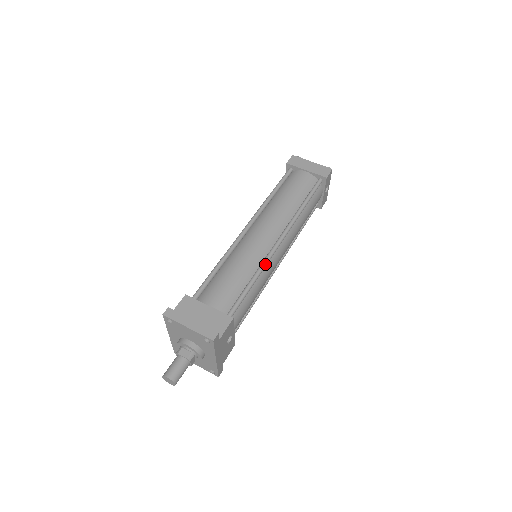
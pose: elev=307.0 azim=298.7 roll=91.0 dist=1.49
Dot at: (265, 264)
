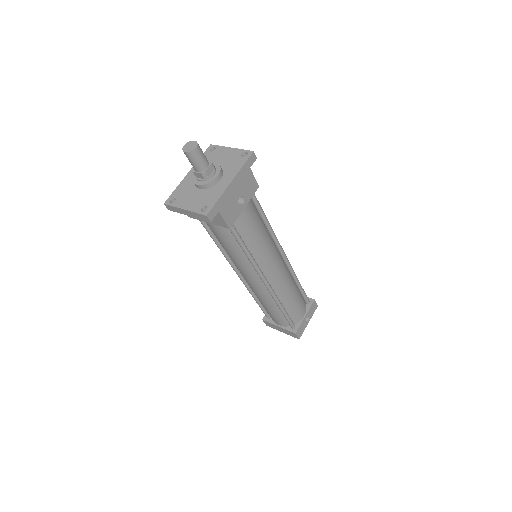
Dot at: (275, 235)
